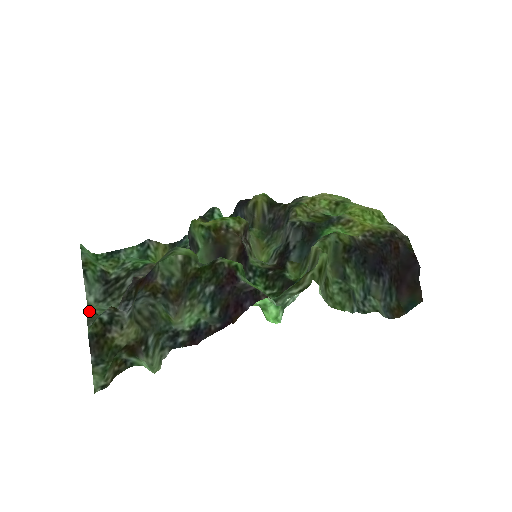
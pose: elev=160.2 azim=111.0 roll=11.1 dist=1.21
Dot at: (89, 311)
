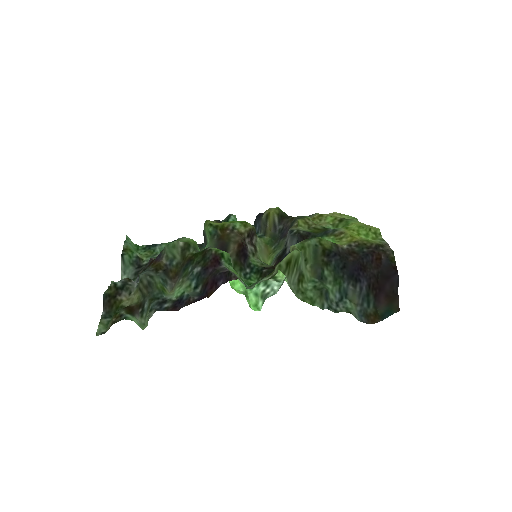
Dot at: occluded
